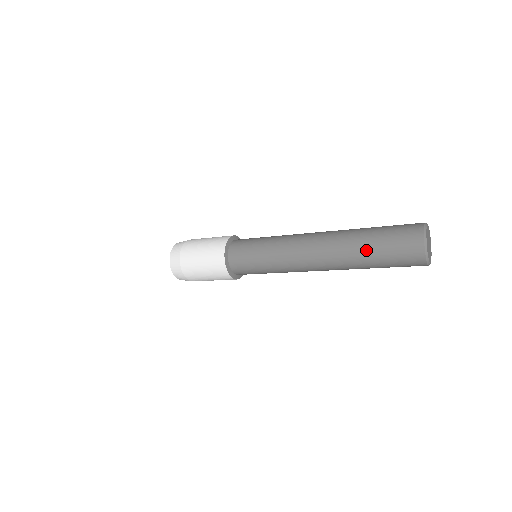
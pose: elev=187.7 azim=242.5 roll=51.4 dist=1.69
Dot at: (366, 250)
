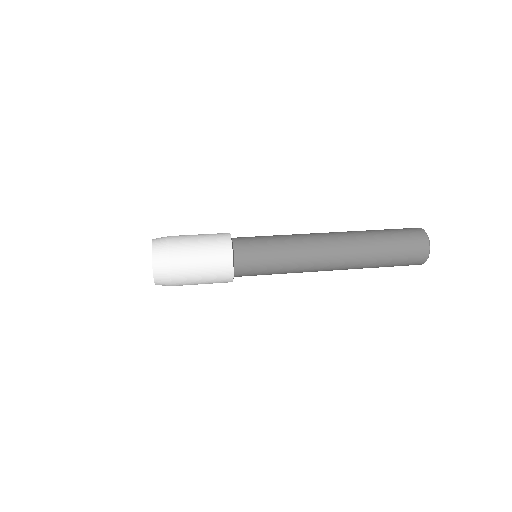
Dot at: (382, 255)
